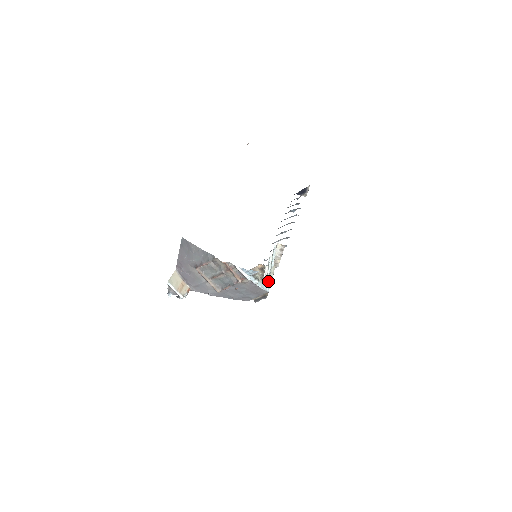
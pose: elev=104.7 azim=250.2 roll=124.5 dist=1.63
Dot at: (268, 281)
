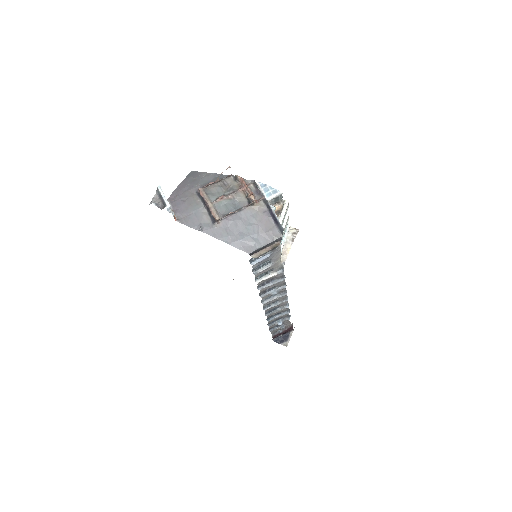
Dot at: occluded
